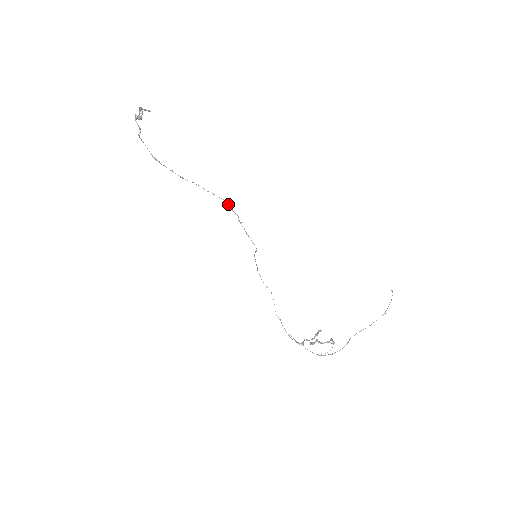
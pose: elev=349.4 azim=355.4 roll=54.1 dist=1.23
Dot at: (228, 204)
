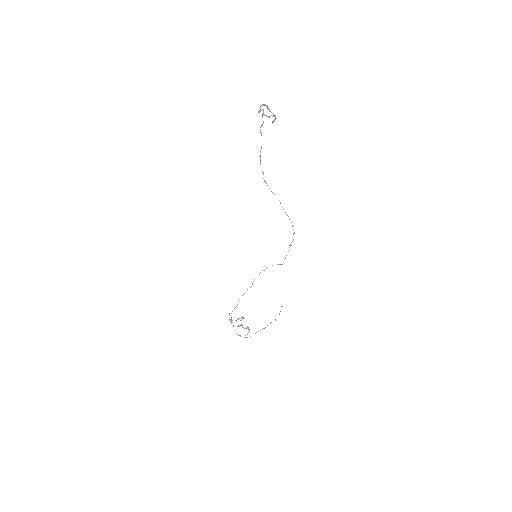
Dot at: (293, 229)
